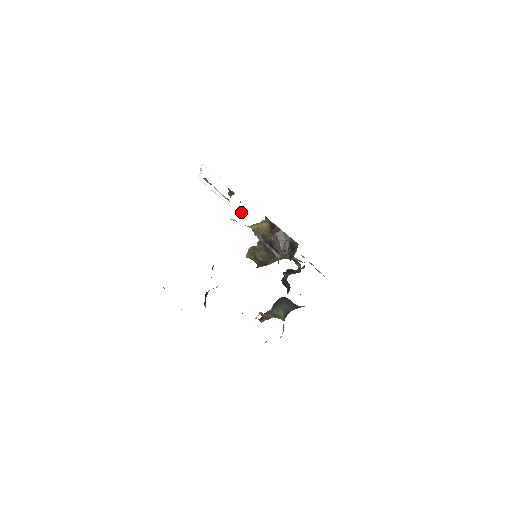
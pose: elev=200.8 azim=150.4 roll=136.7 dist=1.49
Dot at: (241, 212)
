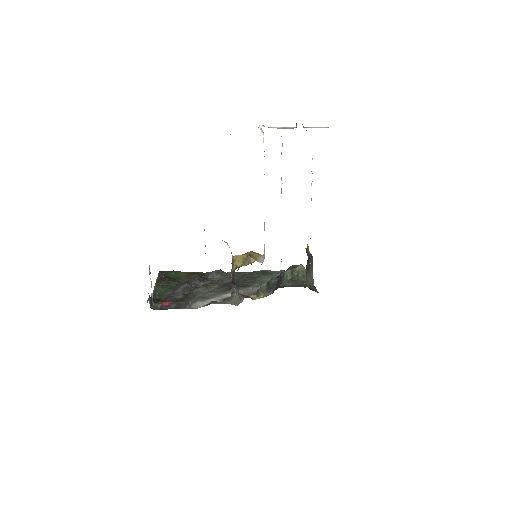
Dot at: occluded
